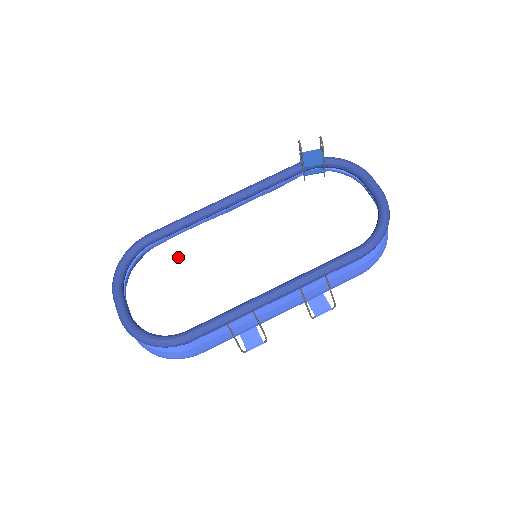
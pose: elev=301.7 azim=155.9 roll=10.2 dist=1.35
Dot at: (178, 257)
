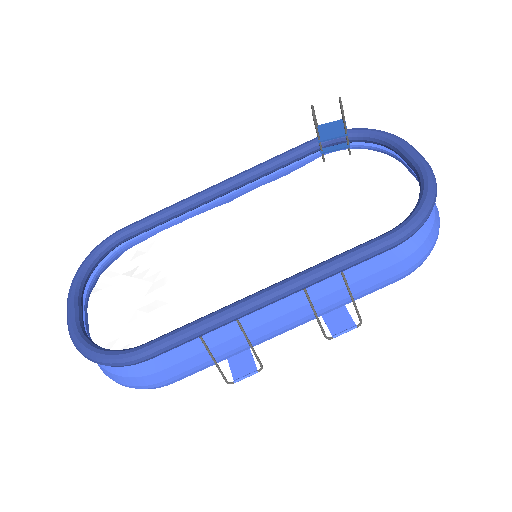
Dot at: (157, 256)
